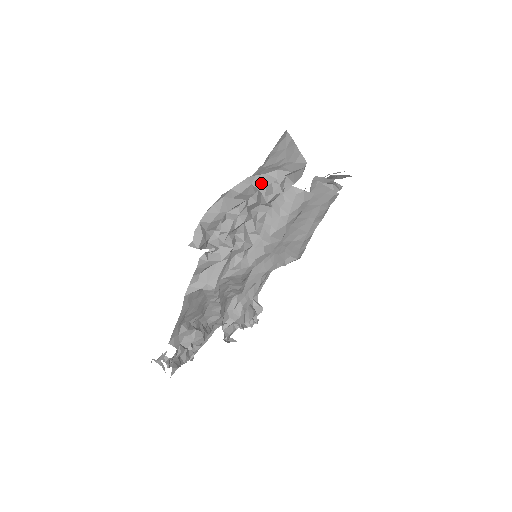
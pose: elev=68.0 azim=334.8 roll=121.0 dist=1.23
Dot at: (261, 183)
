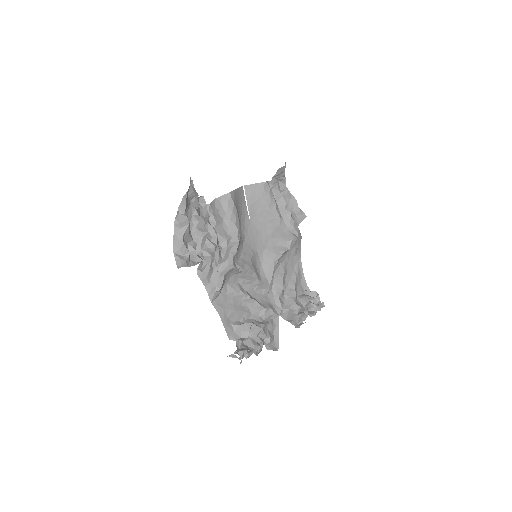
Dot at: (183, 209)
